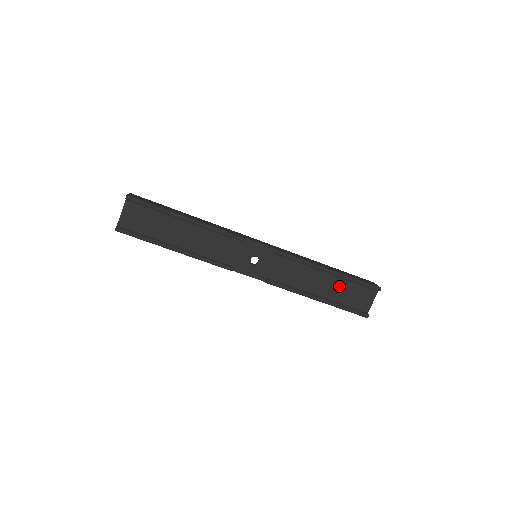
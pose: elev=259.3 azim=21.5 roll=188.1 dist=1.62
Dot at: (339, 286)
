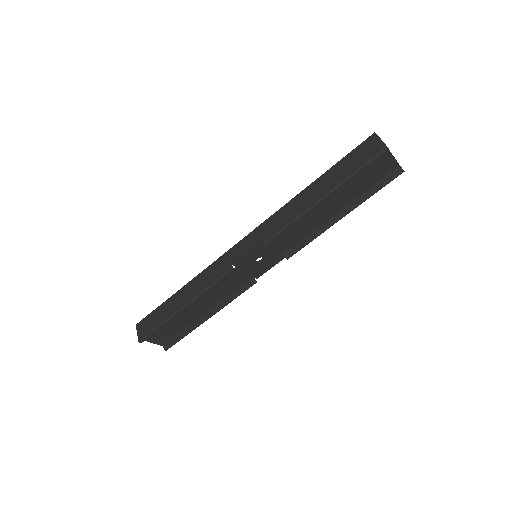
Dot at: (346, 190)
